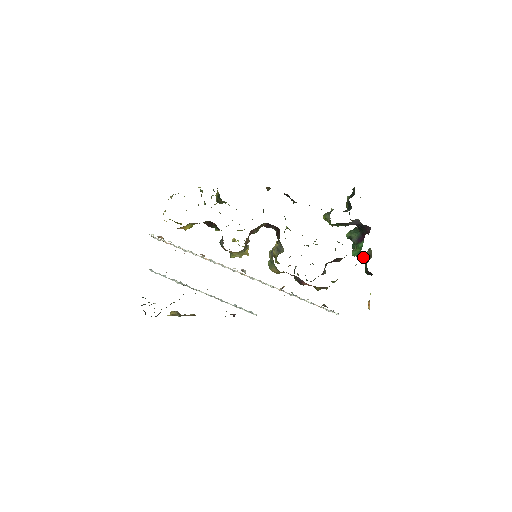
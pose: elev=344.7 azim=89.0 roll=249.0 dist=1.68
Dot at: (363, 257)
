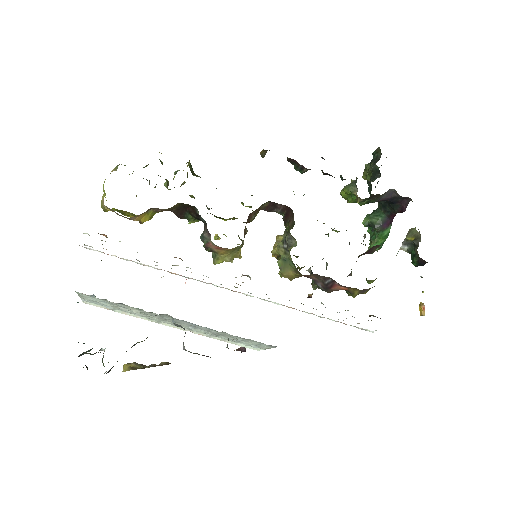
Dot at: (404, 243)
